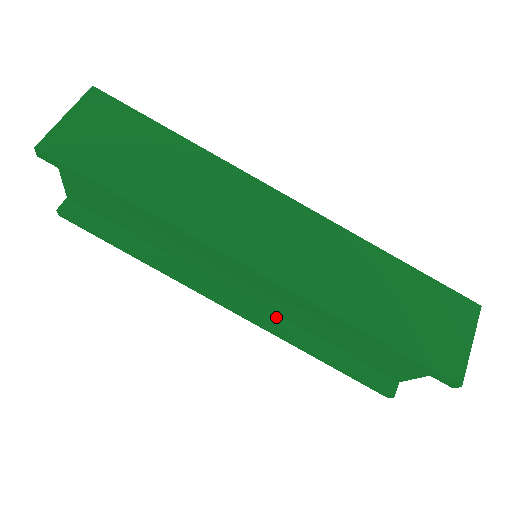
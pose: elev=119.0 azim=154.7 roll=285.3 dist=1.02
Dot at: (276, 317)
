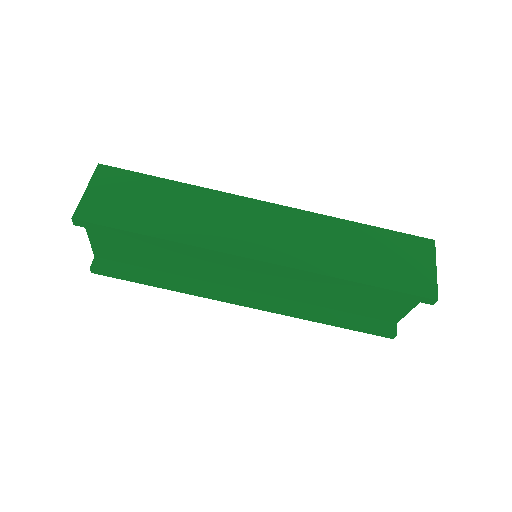
Dot at: (285, 301)
